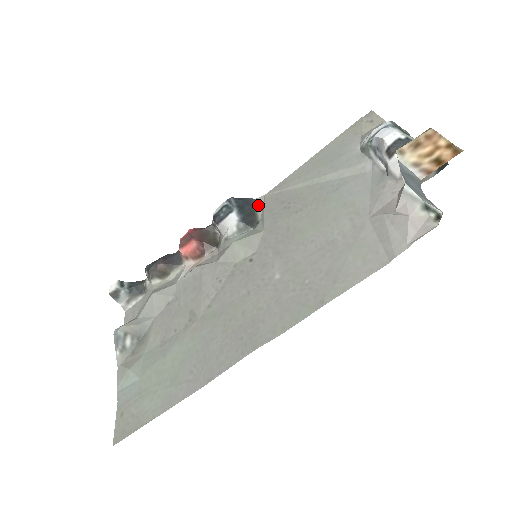
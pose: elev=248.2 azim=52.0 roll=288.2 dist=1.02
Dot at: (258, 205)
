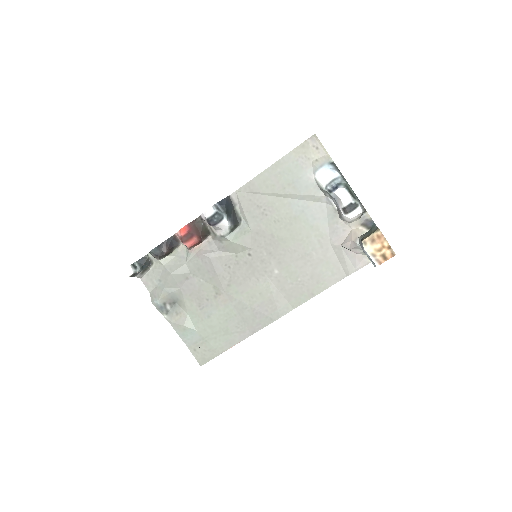
Dot at: (234, 202)
